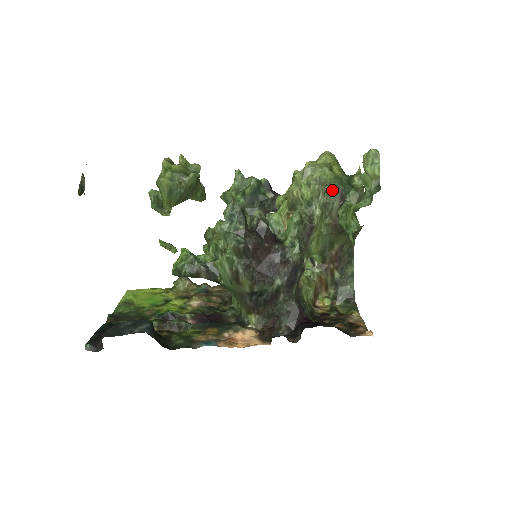
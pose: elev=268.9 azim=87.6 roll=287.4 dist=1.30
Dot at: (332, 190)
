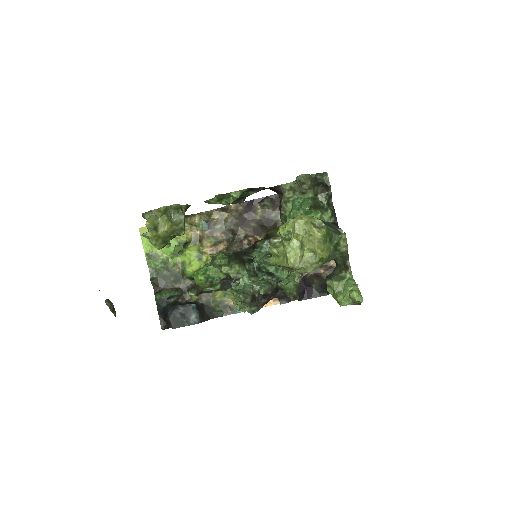
Dot at: occluded
